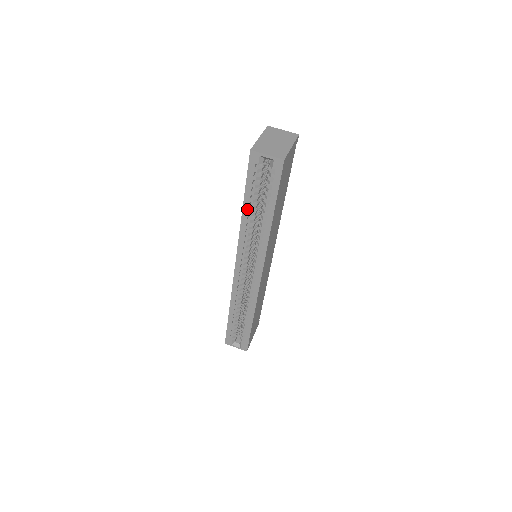
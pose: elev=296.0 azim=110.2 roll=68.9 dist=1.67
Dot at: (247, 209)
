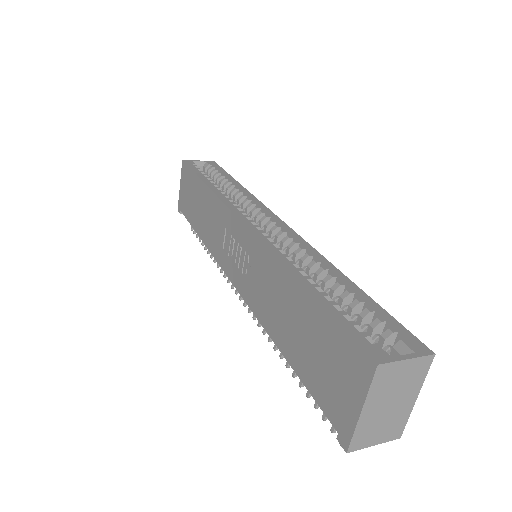
Dot at: (209, 182)
